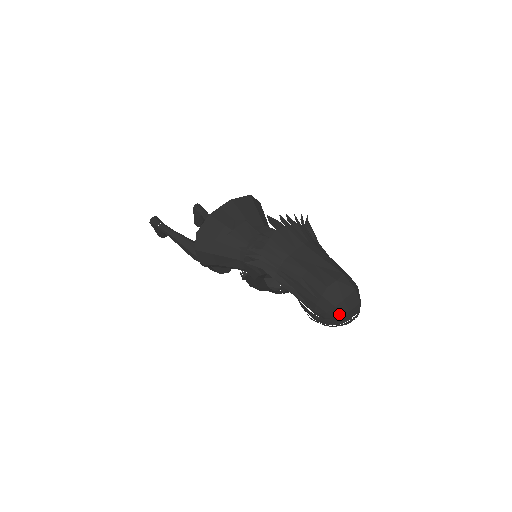
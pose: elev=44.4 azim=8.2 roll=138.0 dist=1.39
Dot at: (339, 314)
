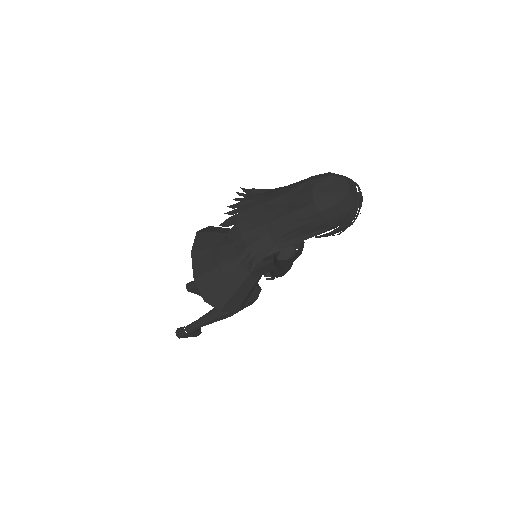
Dot at: (347, 204)
